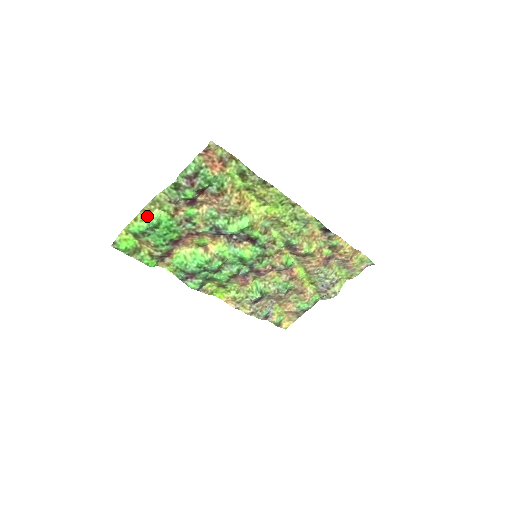
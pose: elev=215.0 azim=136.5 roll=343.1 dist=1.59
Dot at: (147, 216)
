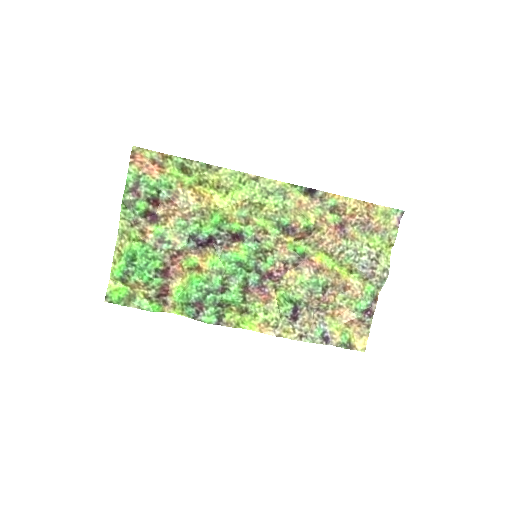
Dot at: (122, 253)
